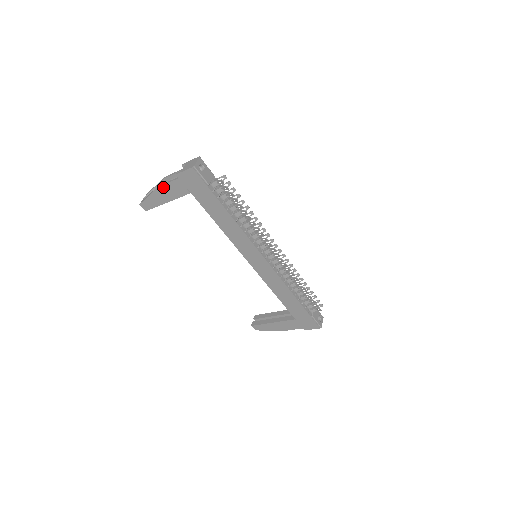
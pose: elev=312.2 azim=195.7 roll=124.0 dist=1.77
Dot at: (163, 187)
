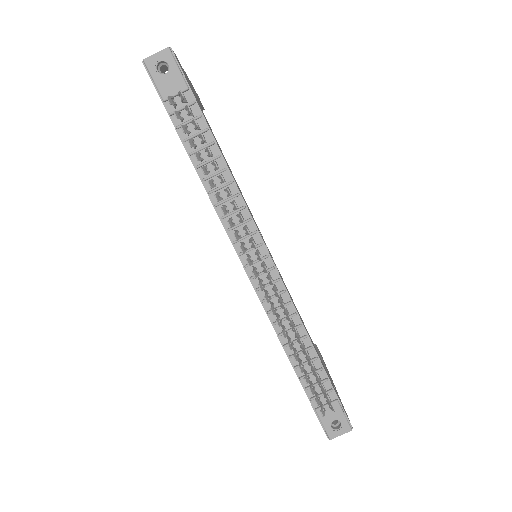
Dot at: occluded
